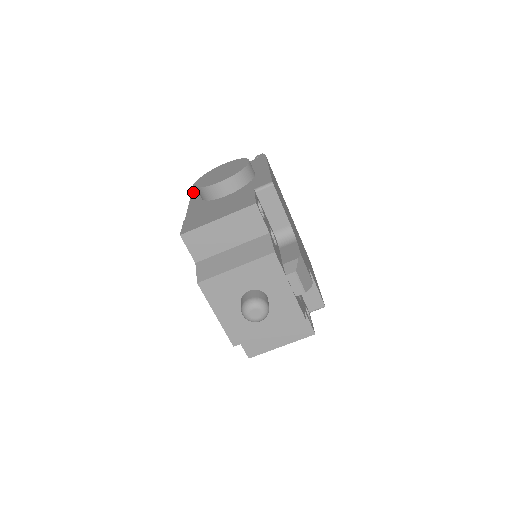
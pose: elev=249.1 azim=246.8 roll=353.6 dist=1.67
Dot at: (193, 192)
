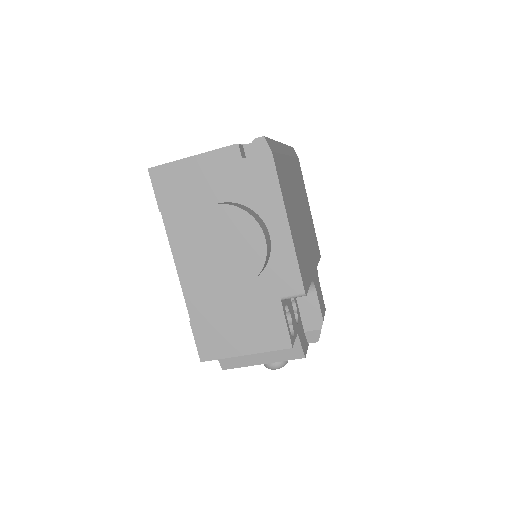
Dot at: (165, 219)
